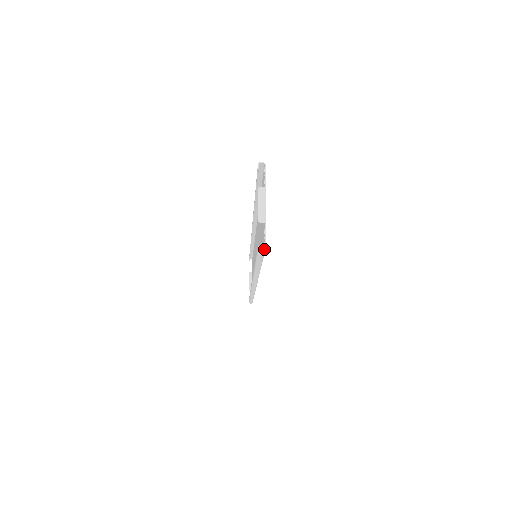
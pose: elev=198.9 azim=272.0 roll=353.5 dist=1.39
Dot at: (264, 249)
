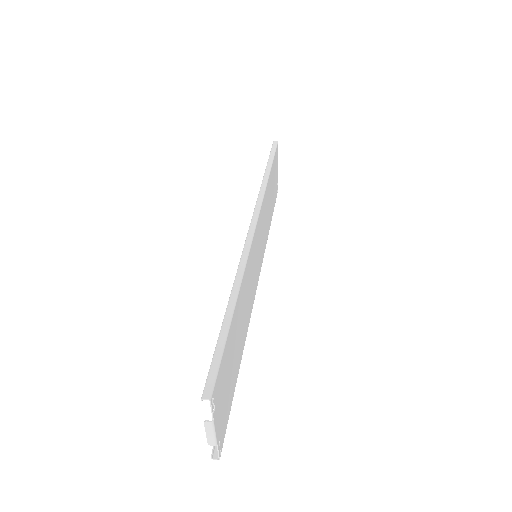
Dot at: occluded
